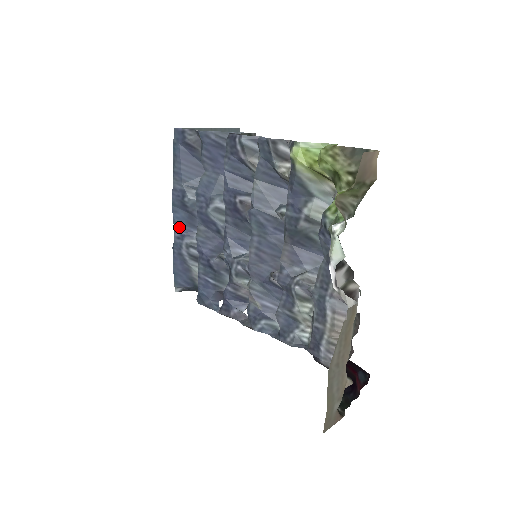
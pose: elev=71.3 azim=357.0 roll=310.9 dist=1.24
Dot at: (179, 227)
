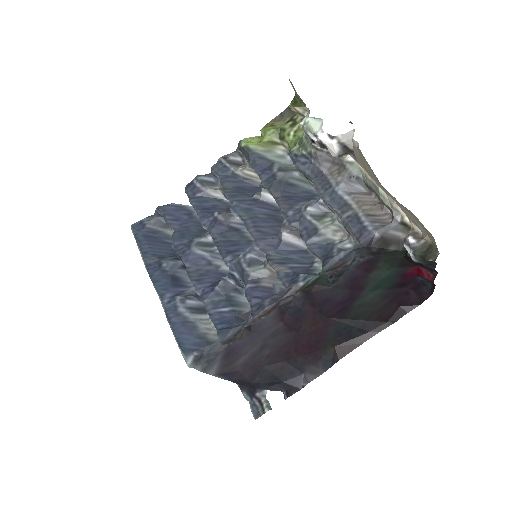
Dot at: (166, 292)
